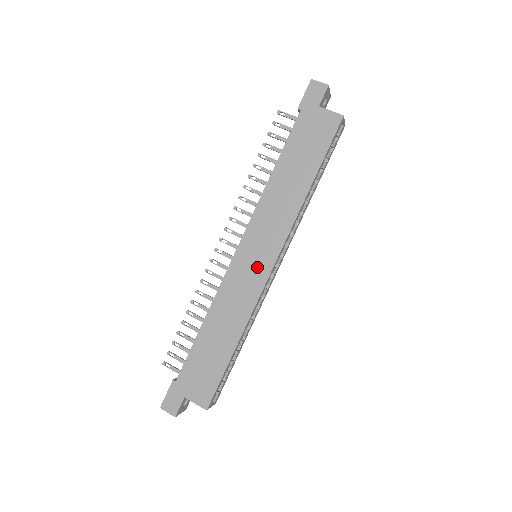
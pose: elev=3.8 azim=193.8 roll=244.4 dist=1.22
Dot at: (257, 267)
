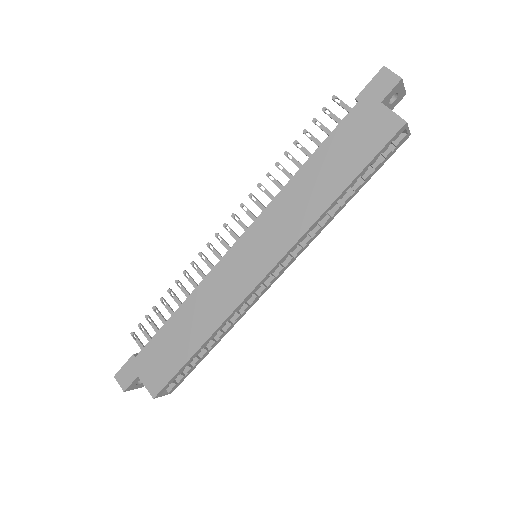
Dot at: (249, 269)
